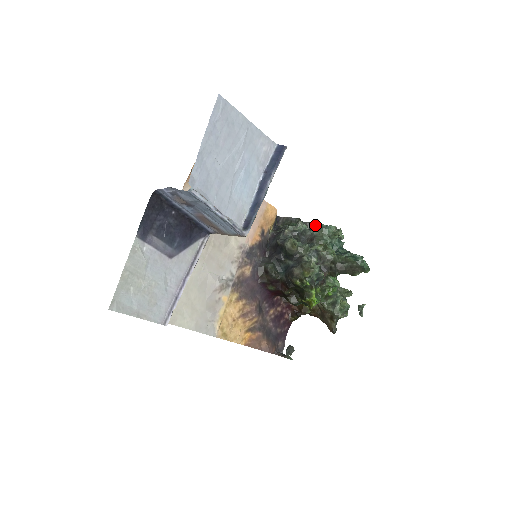
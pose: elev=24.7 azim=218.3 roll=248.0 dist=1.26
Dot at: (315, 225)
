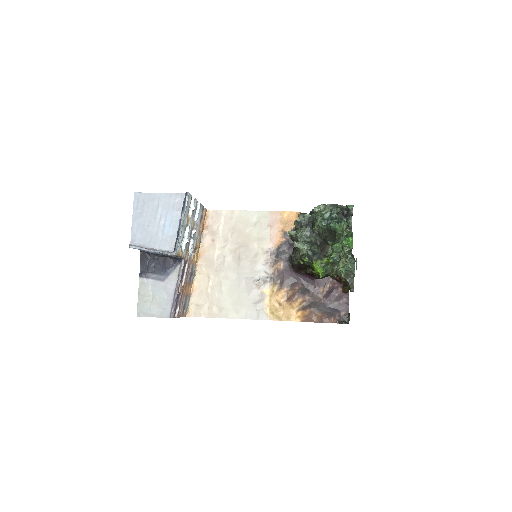
Dot at: occluded
